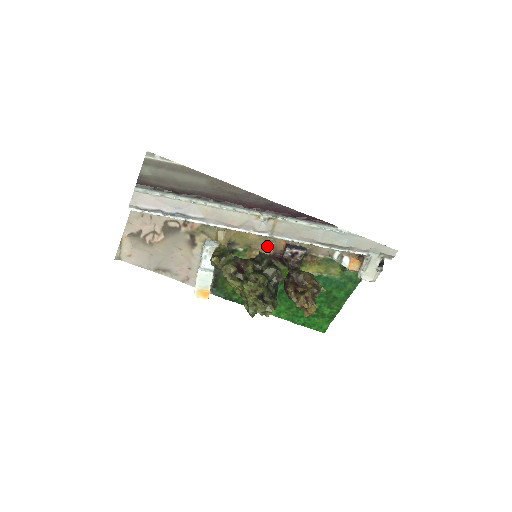
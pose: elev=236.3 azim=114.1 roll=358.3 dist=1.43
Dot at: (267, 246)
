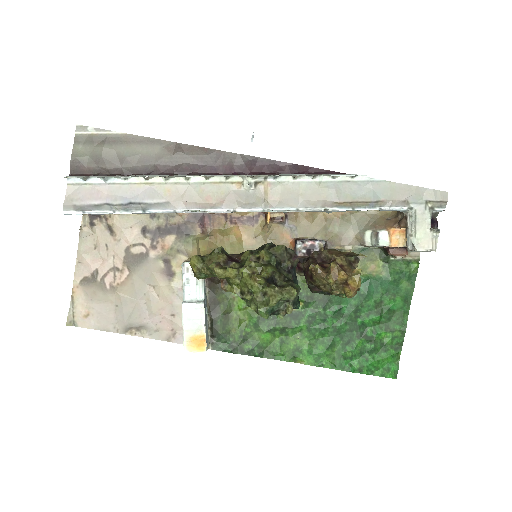
Dot at: occluded
